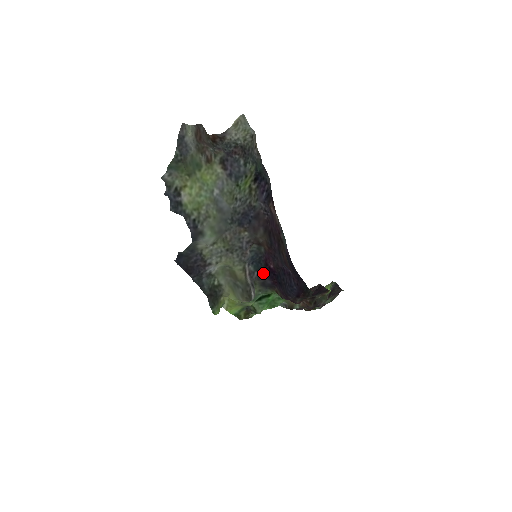
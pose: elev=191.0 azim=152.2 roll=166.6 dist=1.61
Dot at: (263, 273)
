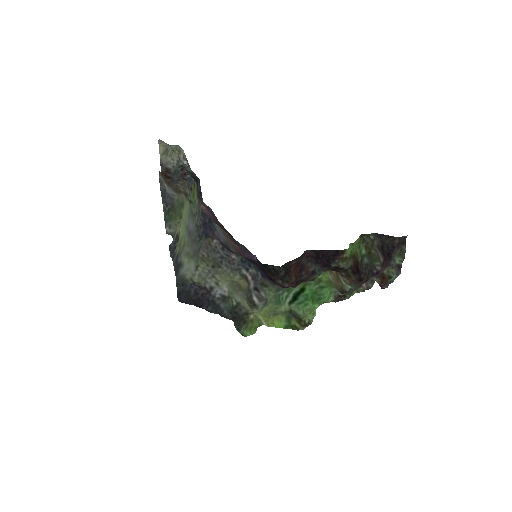
Dot at: occluded
